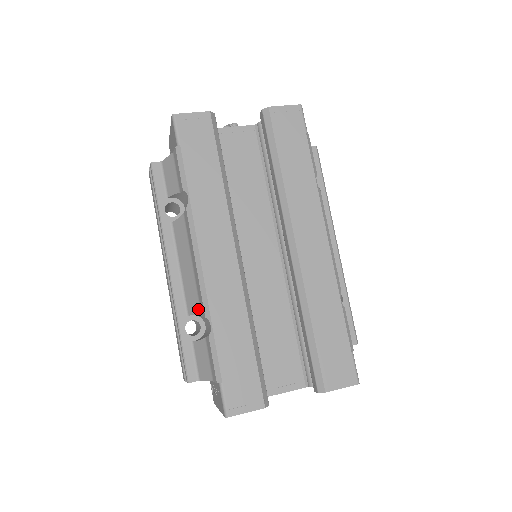
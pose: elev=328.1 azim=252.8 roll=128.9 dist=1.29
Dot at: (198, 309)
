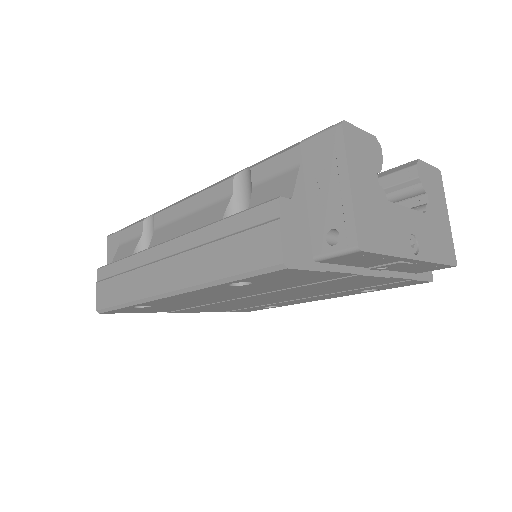
Dot at: (224, 203)
